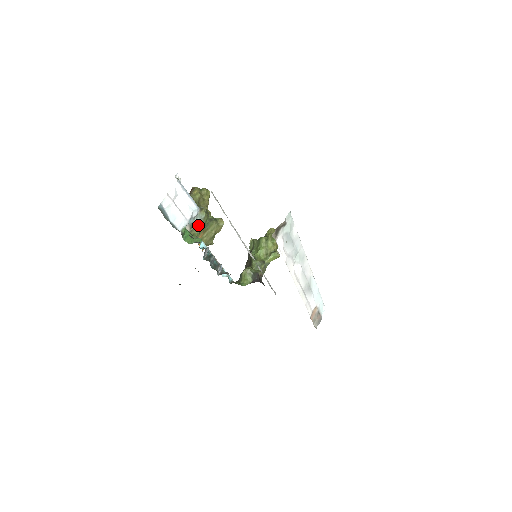
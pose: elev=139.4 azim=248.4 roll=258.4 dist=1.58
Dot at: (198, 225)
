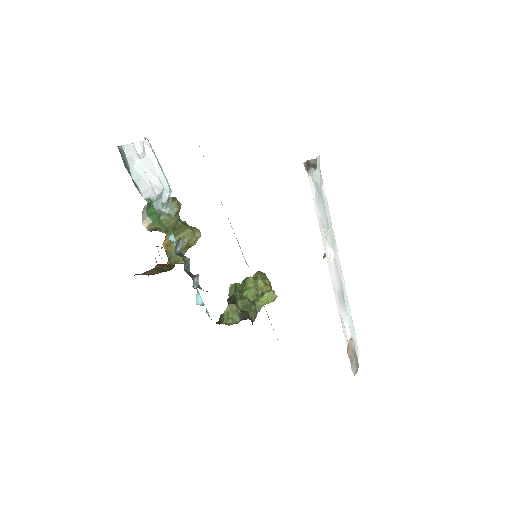
Dot at: (167, 219)
